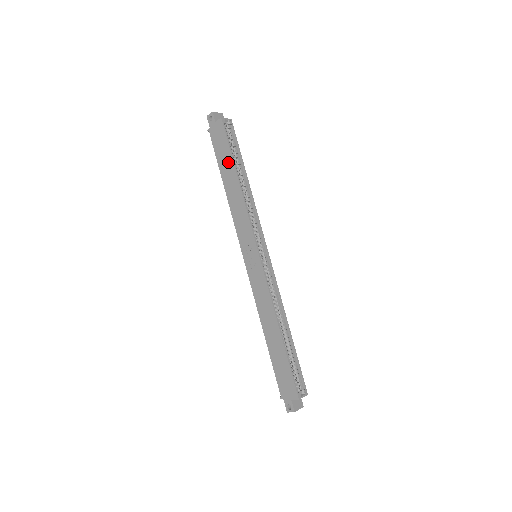
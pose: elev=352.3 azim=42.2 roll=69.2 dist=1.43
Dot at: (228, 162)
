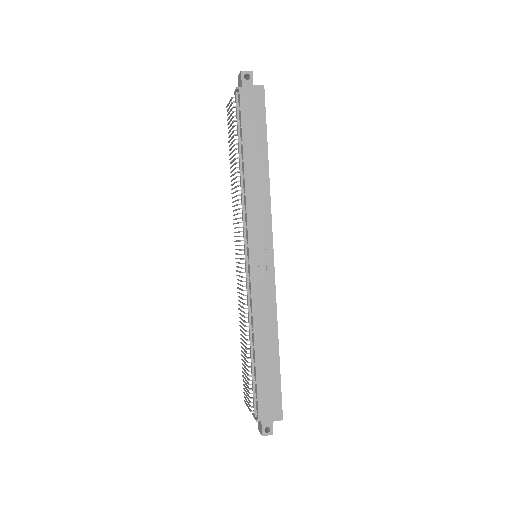
Dot at: (260, 139)
